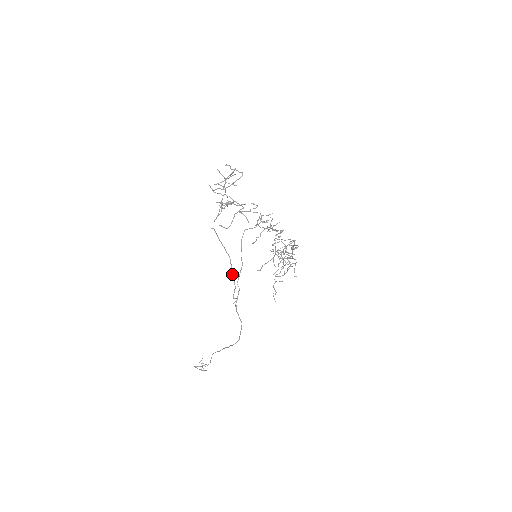
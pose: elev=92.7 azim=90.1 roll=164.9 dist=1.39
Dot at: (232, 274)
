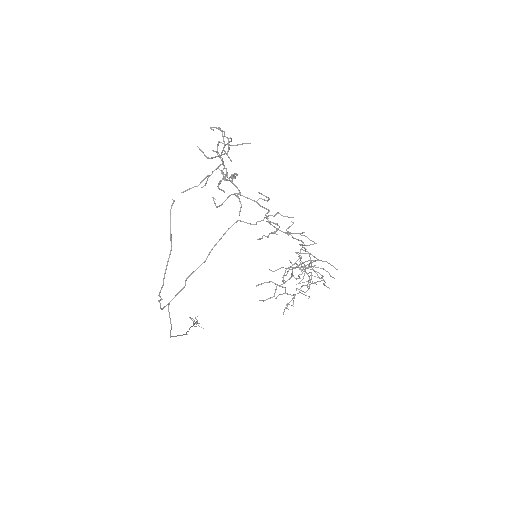
Dot at: occluded
